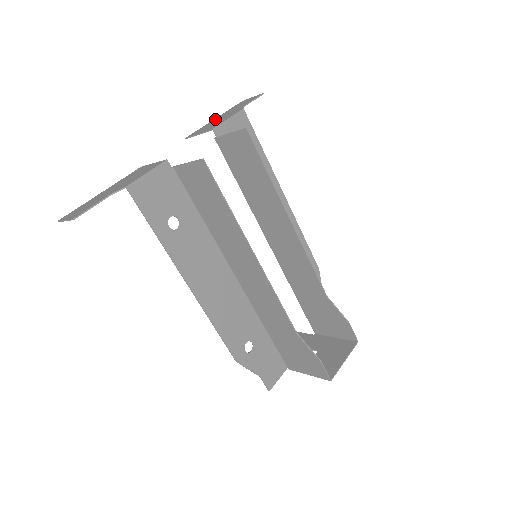
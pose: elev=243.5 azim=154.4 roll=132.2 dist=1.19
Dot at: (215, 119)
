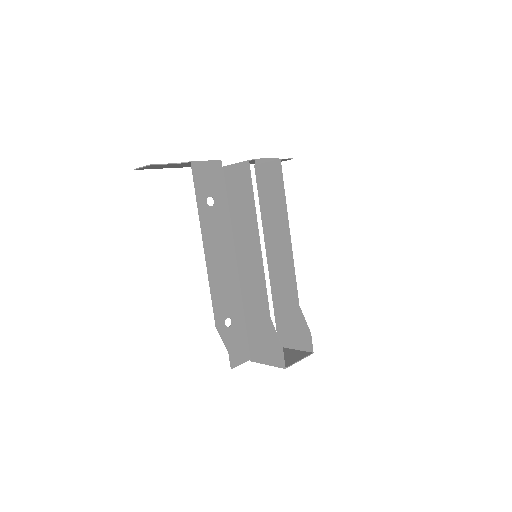
Dot at: occluded
